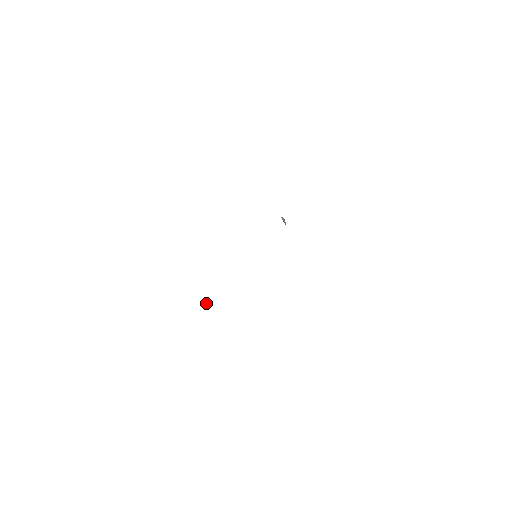
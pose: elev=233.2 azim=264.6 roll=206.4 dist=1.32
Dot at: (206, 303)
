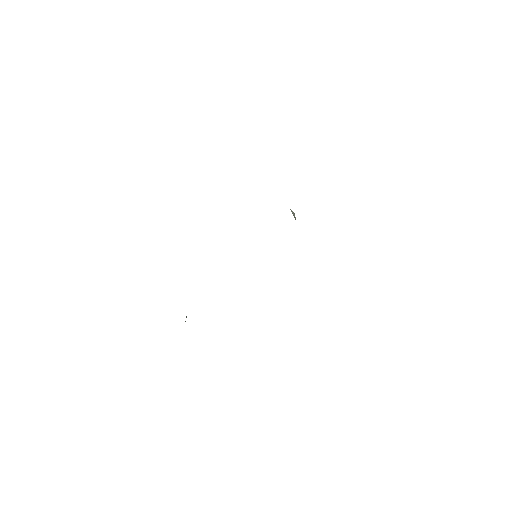
Dot at: occluded
